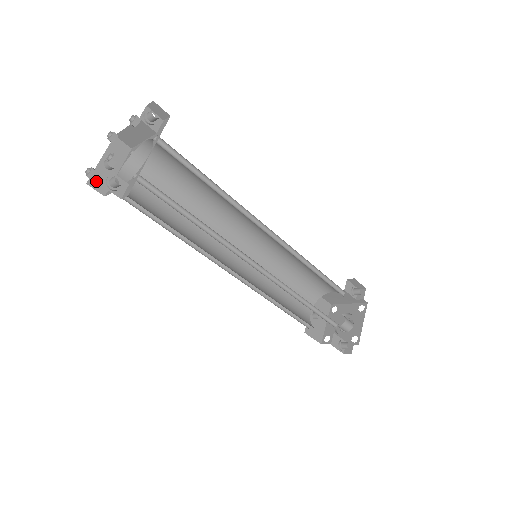
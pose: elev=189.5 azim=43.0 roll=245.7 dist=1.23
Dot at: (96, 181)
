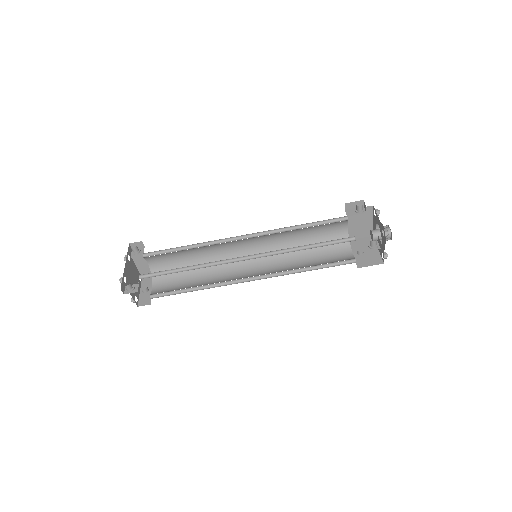
Dot at: (142, 302)
